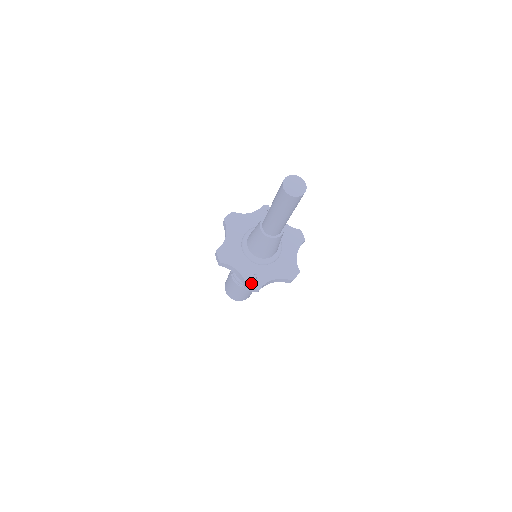
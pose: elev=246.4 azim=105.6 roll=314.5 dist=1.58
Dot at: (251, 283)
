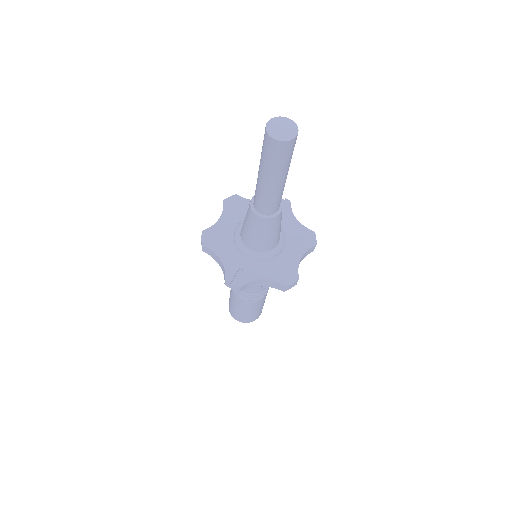
Dot at: (232, 277)
